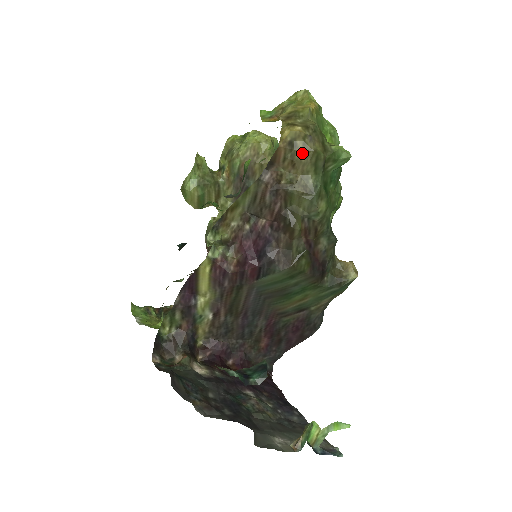
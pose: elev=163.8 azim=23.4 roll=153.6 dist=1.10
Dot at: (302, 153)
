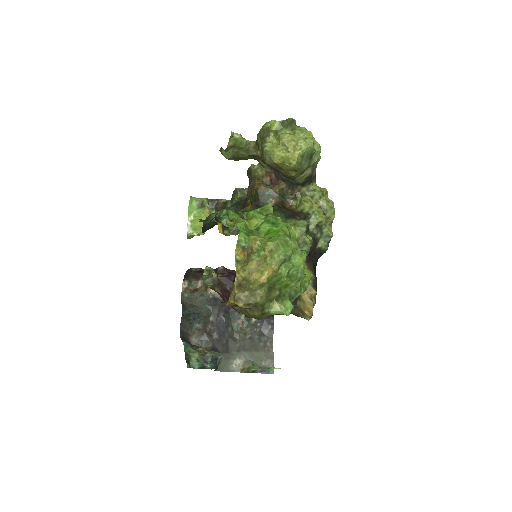
Dot at: (245, 311)
